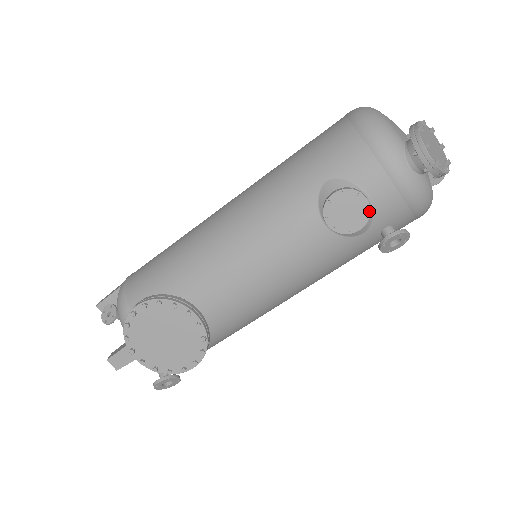
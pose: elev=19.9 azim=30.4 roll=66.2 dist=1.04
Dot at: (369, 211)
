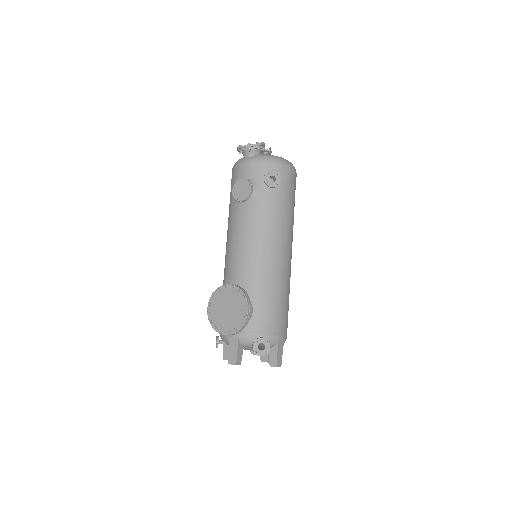
Dot at: (247, 180)
